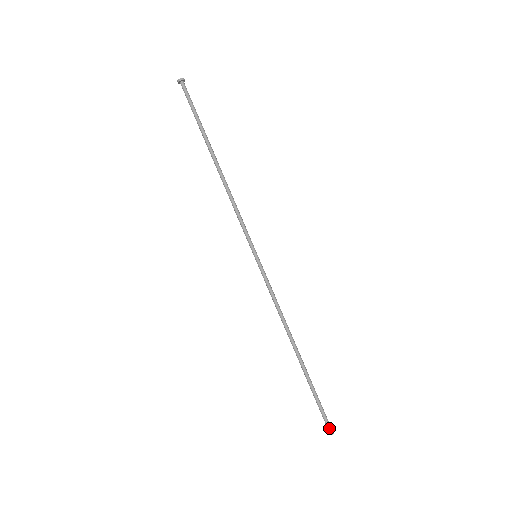
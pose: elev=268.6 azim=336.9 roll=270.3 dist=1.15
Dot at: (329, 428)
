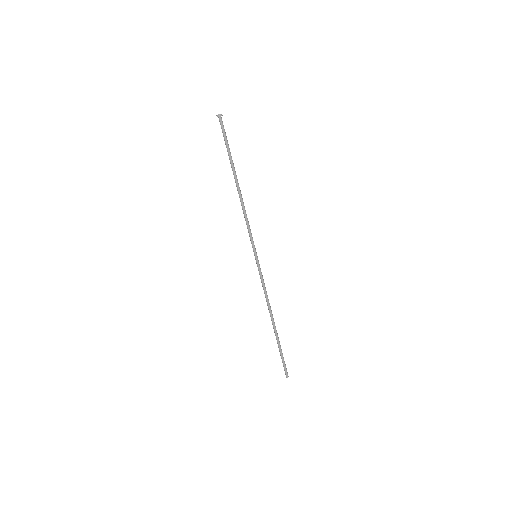
Dot at: (286, 373)
